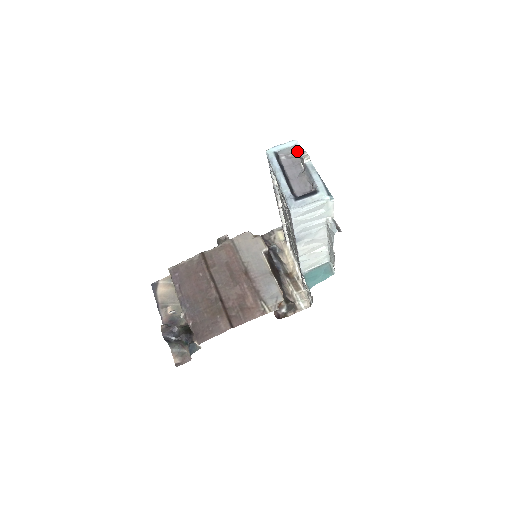
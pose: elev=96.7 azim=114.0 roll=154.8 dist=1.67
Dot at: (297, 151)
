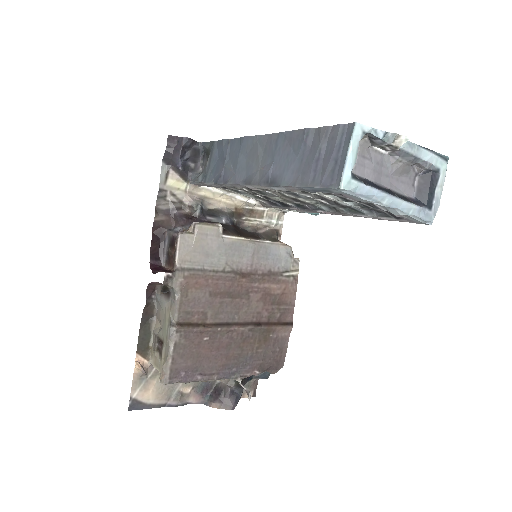
Dot at: (361, 136)
